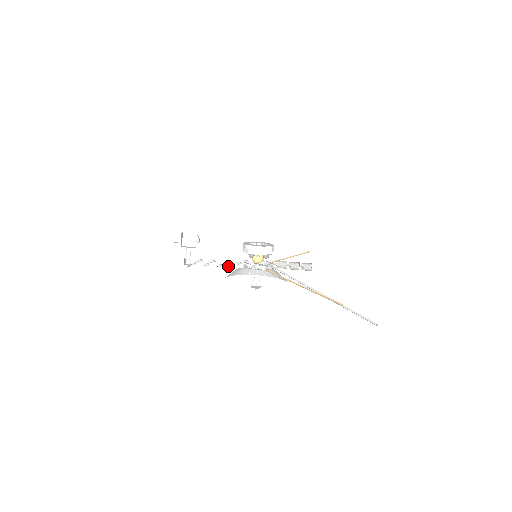
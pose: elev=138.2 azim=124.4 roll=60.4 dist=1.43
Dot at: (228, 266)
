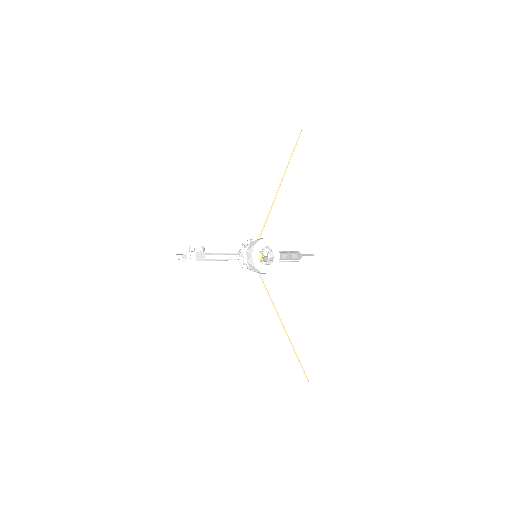
Dot at: (222, 259)
